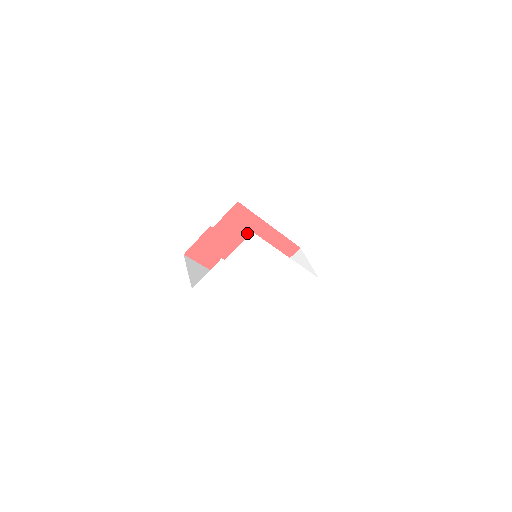
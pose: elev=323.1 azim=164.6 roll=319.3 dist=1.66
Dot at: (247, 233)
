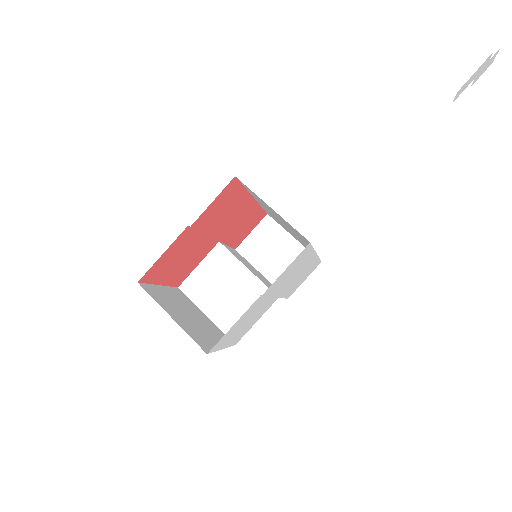
Dot at: (226, 217)
